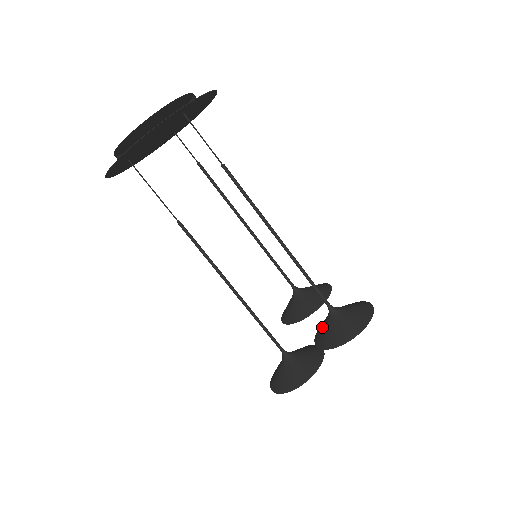
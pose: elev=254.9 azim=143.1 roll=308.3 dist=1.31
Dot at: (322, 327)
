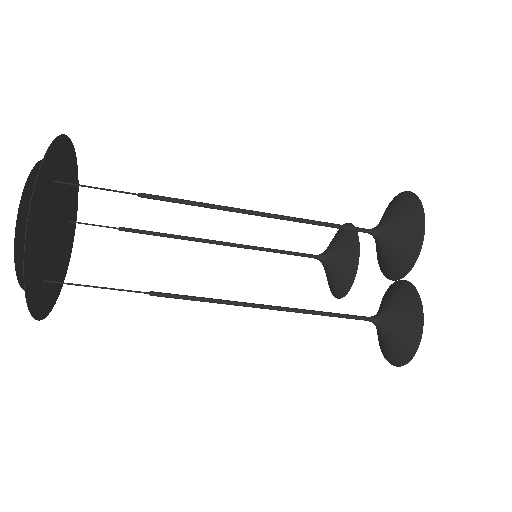
Dot at: (382, 258)
